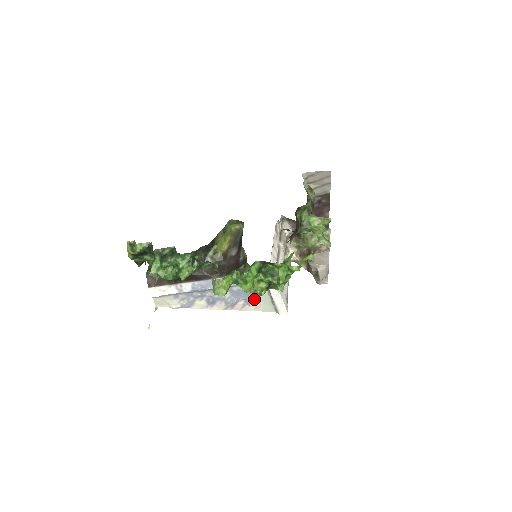
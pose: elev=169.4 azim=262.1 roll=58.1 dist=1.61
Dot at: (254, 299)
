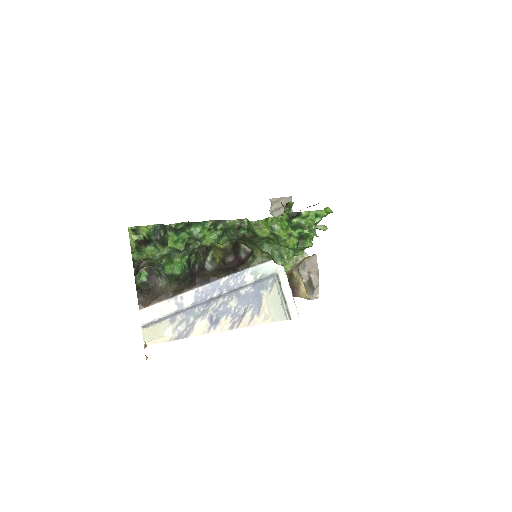
Dot at: (263, 304)
